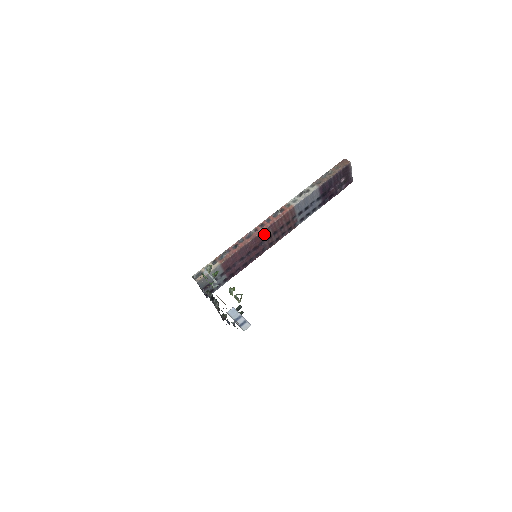
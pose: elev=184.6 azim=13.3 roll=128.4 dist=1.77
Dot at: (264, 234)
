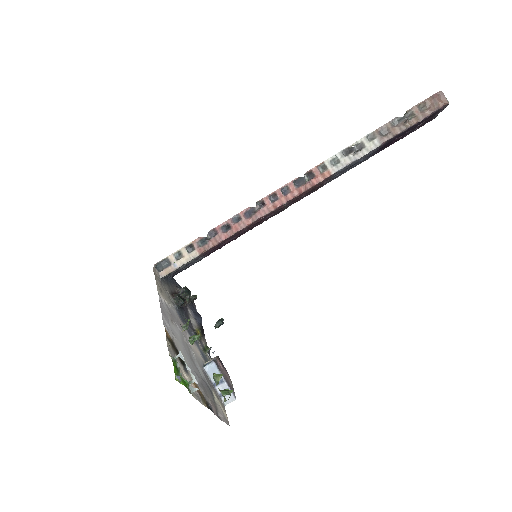
Dot at: occluded
